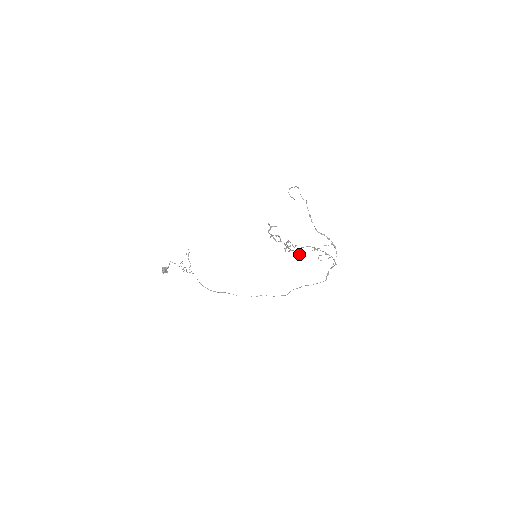
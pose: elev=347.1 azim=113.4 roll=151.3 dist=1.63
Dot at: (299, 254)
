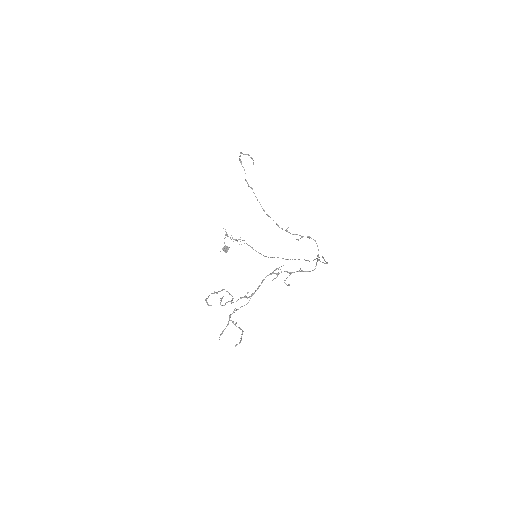
Dot at: occluded
